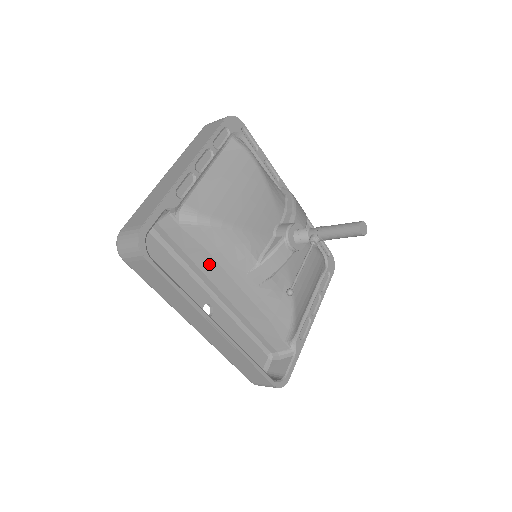
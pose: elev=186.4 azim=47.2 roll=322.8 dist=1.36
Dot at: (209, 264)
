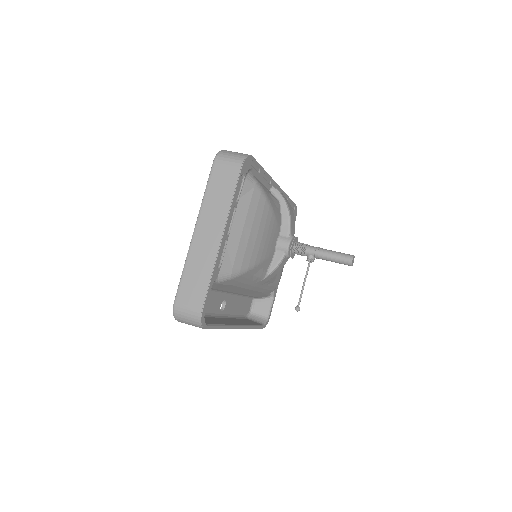
Dot at: (231, 288)
